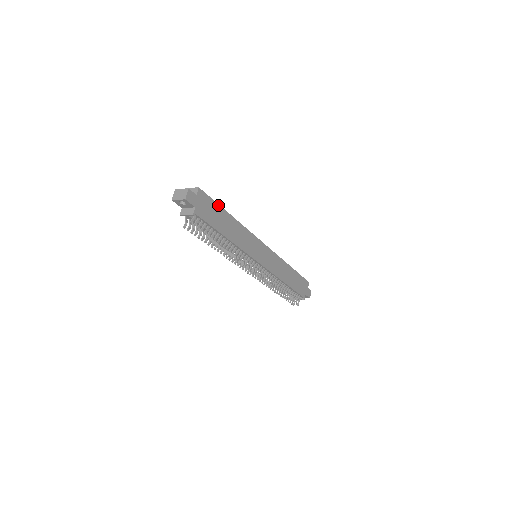
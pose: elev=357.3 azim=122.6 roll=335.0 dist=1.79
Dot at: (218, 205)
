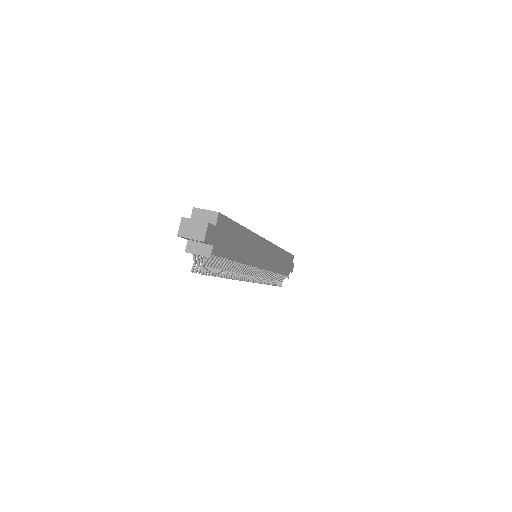
Dot at: (235, 223)
